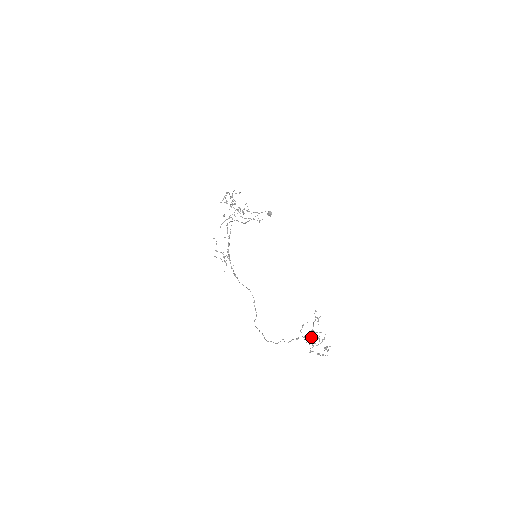
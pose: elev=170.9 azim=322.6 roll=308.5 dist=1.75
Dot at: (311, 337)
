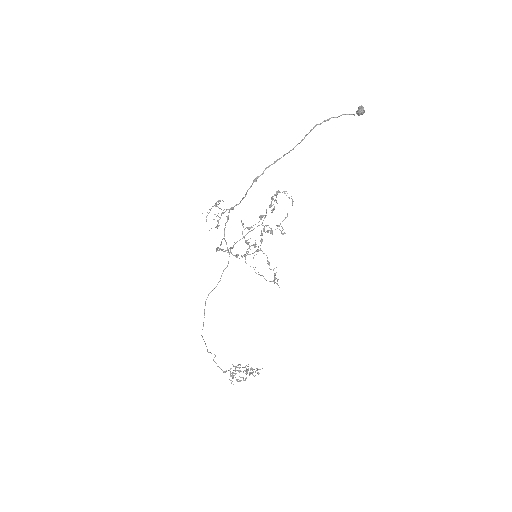
Dot at: (240, 371)
